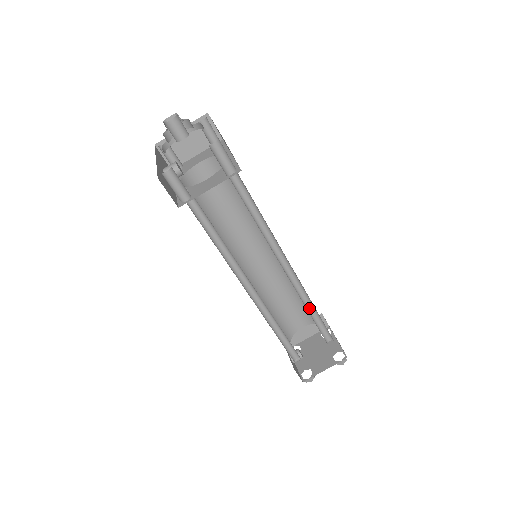
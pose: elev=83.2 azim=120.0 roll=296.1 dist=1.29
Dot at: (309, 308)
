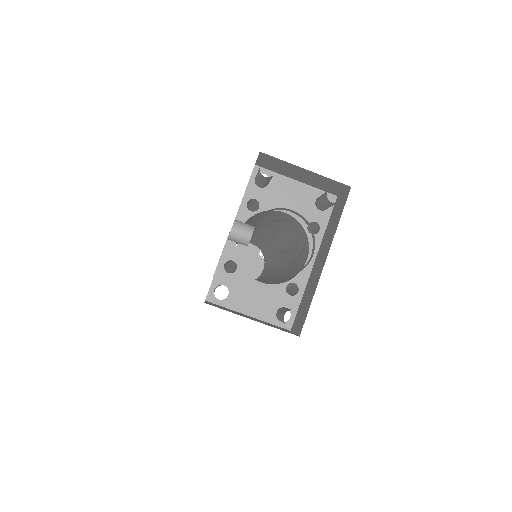
Dot at: occluded
